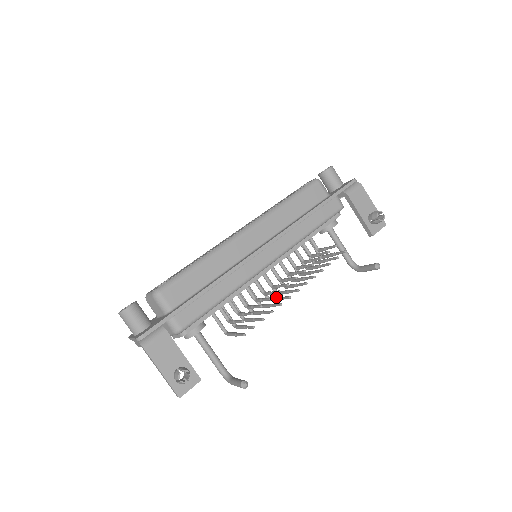
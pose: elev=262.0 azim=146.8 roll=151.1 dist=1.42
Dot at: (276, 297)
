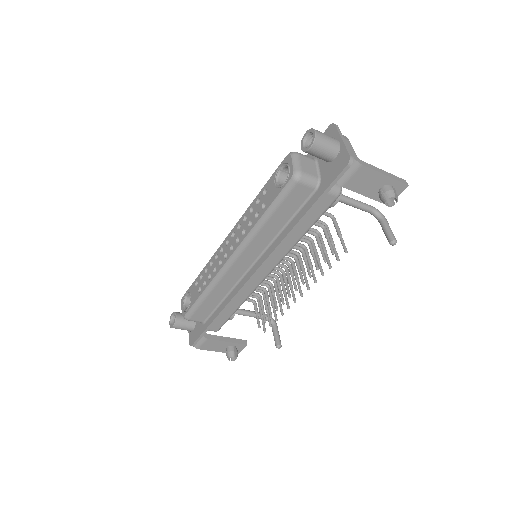
Dot at: (288, 281)
